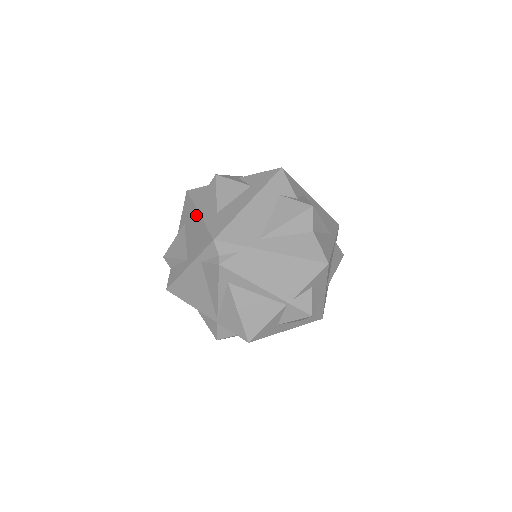
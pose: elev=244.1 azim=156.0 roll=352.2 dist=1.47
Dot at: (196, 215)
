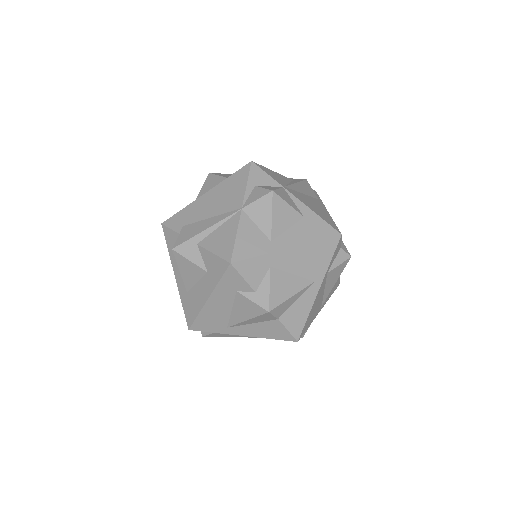
Dot at: (175, 274)
